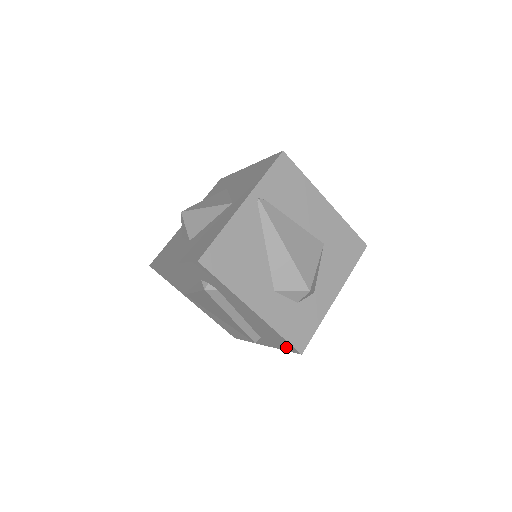
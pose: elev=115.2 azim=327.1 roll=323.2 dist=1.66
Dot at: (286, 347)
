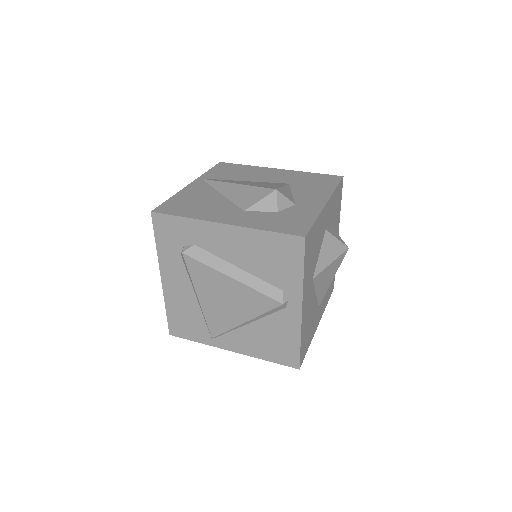
Dot at: (294, 254)
